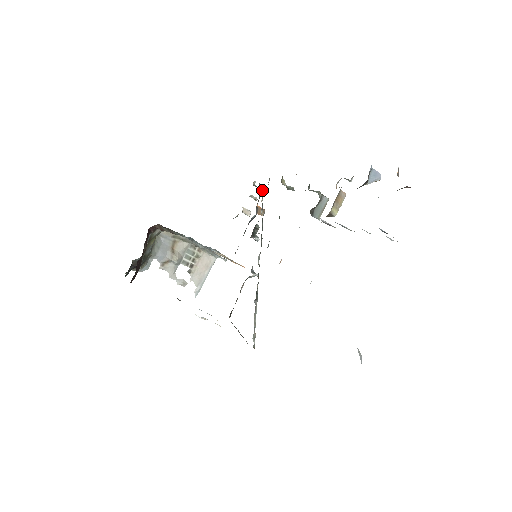
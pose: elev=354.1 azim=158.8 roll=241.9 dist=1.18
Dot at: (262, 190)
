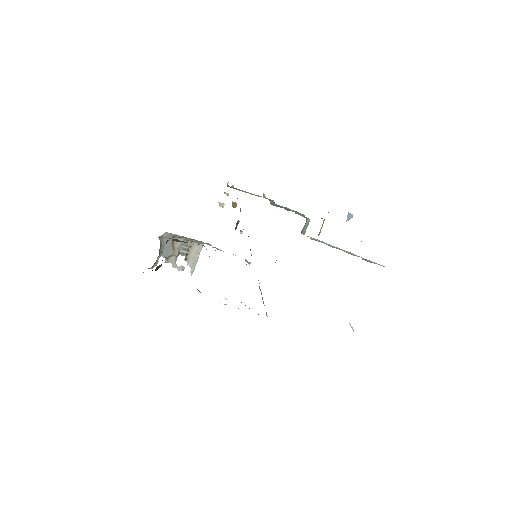
Dot at: occluded
